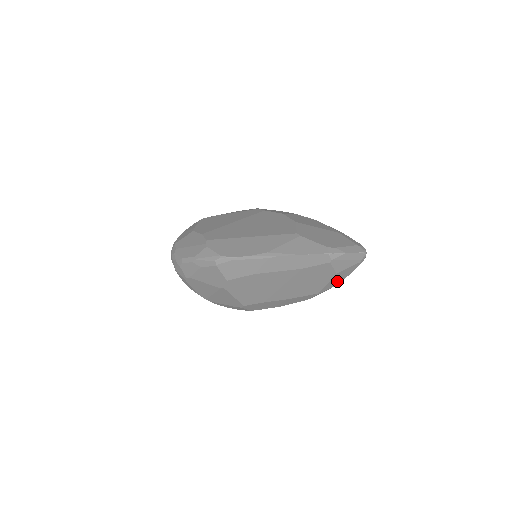
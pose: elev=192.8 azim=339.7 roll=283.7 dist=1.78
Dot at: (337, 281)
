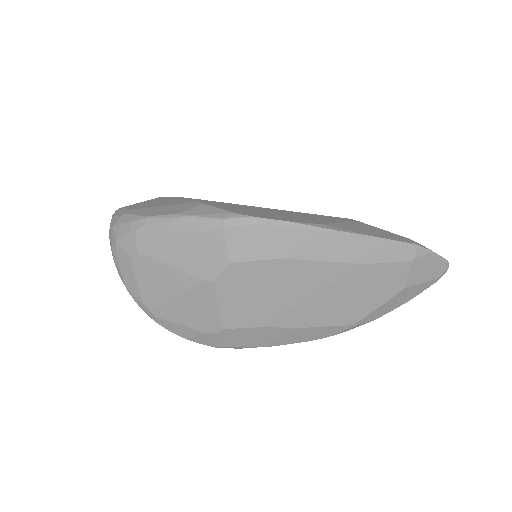
Dot at: (389, 308)
